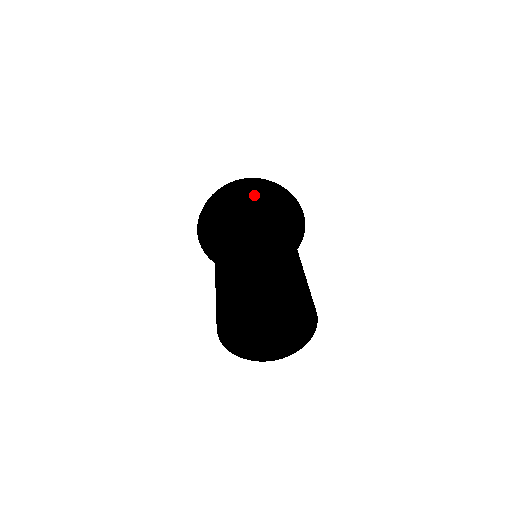
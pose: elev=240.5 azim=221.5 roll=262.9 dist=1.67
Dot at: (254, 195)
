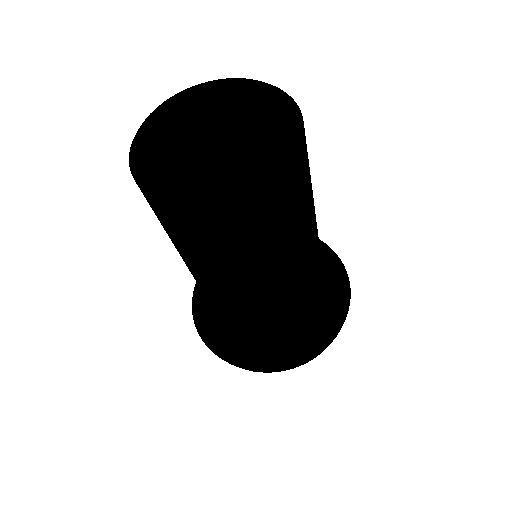
Dot at: occluded
